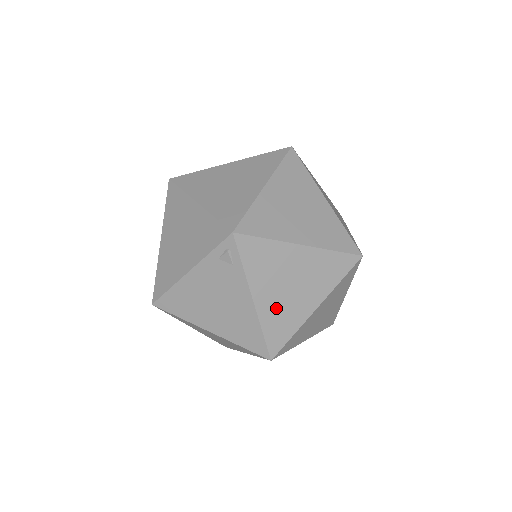
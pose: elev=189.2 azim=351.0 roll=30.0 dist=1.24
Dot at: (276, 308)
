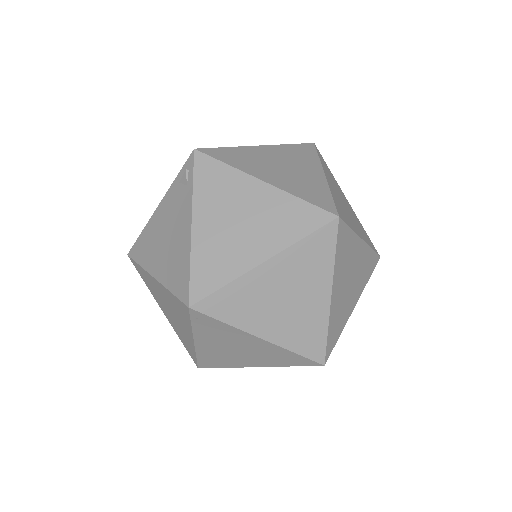
Dot at: (214, 243)
